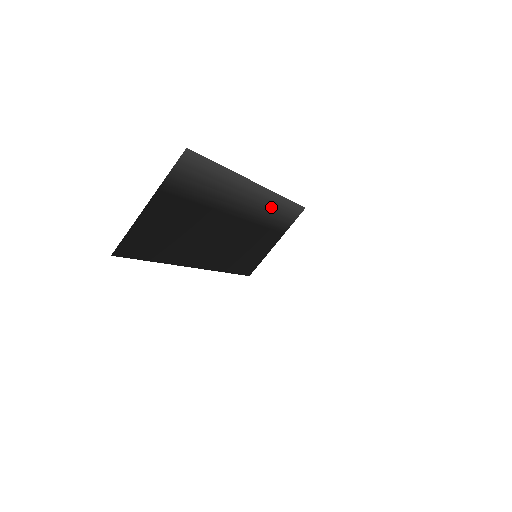
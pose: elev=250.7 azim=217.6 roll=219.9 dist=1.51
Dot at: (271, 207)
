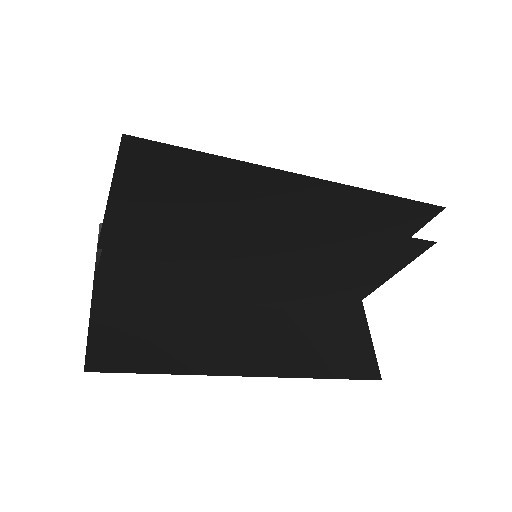
Dot at: occluded
